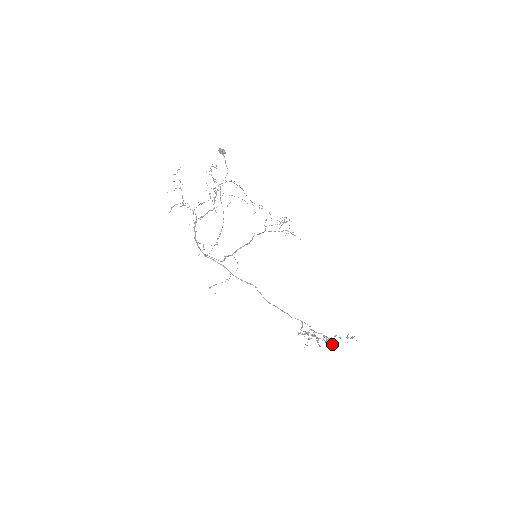
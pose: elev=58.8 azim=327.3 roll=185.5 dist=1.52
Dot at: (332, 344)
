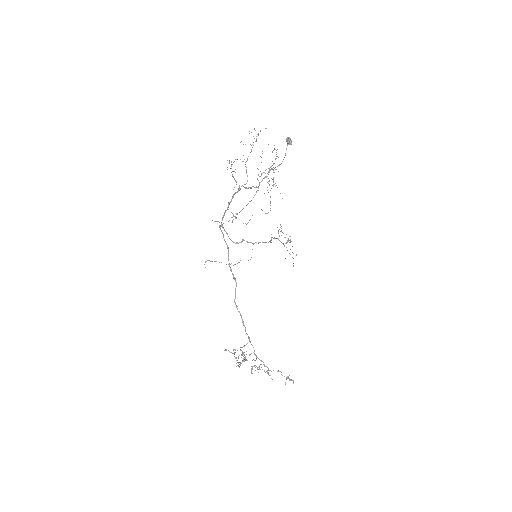
Dot at: occluded
